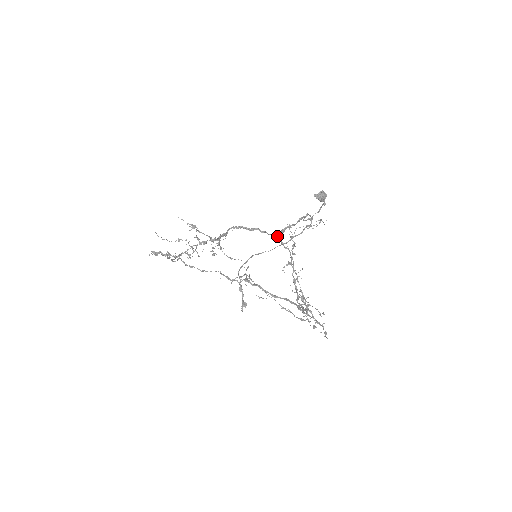
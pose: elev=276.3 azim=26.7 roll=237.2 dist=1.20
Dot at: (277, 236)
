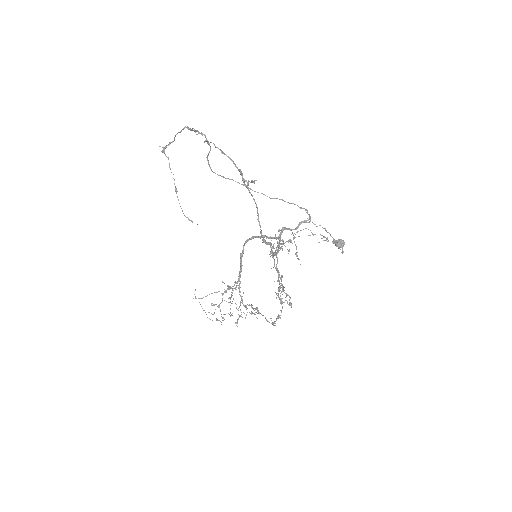
Dot at: occluded
